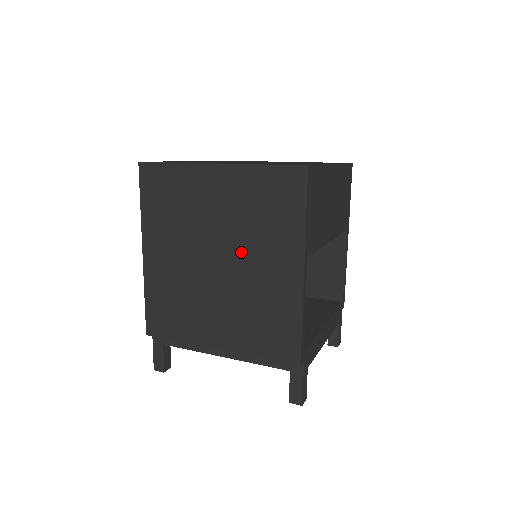
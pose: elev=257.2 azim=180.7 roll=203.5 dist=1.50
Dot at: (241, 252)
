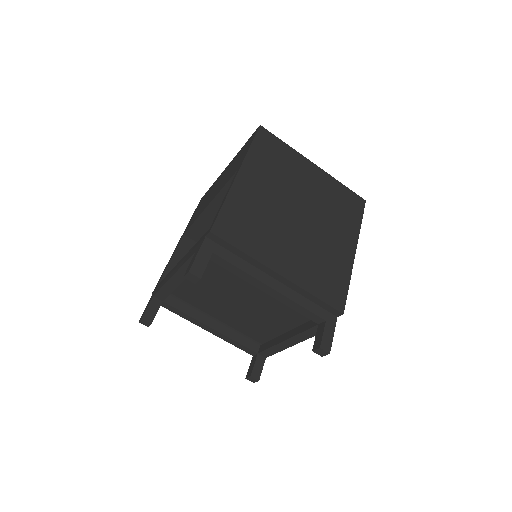
Dot at: (318, 219)
